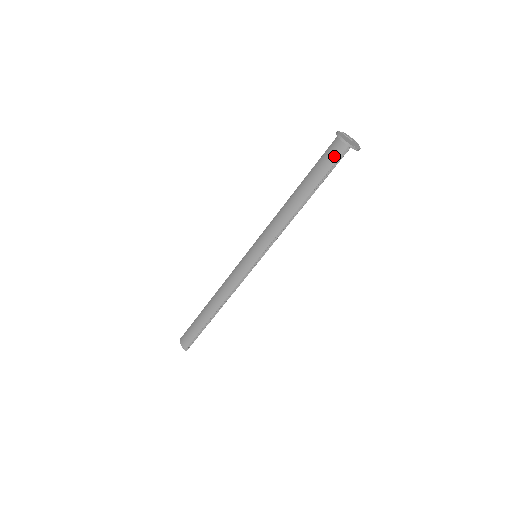
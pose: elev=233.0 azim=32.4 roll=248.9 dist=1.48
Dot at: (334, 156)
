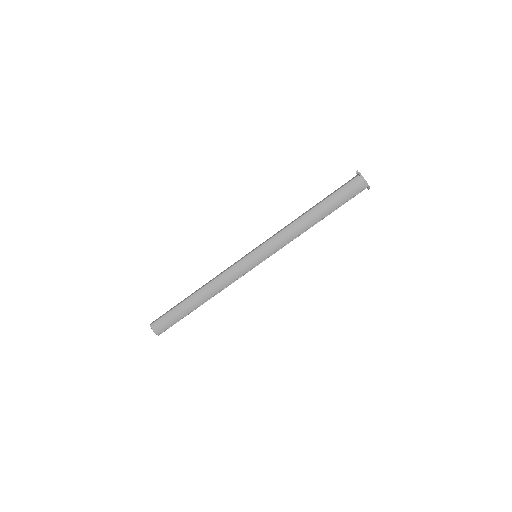
Dot at: (354, 192)
